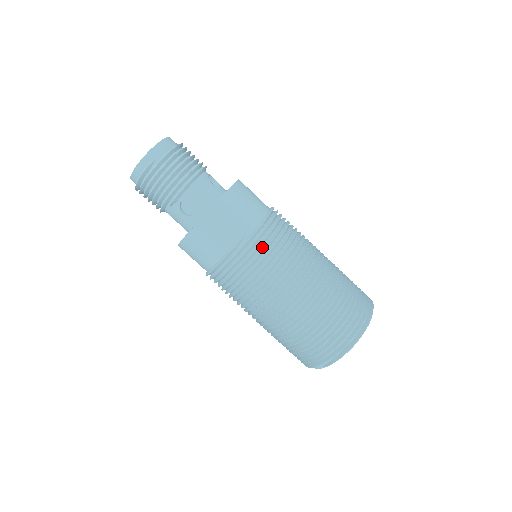
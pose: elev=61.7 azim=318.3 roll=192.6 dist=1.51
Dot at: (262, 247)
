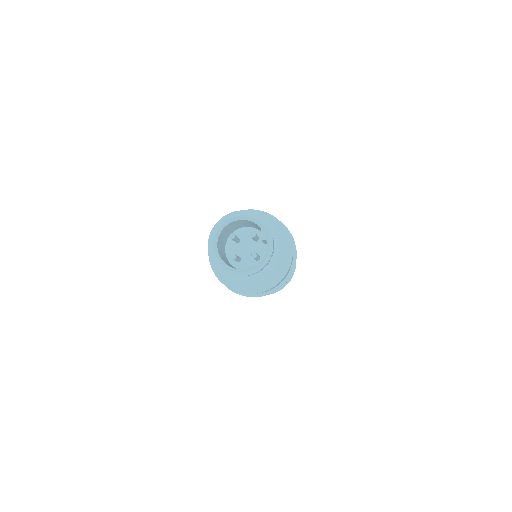
Dot at: occluded
